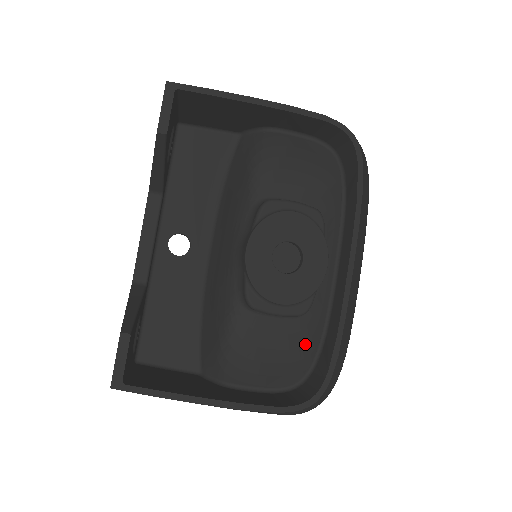
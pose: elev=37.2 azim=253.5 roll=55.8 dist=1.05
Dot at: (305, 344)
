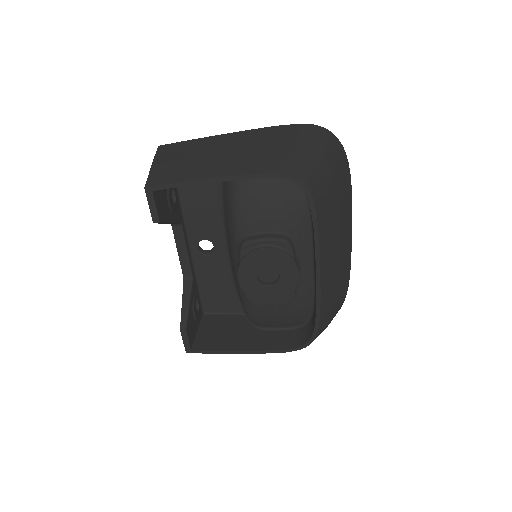
Dot at: (300, 310)
